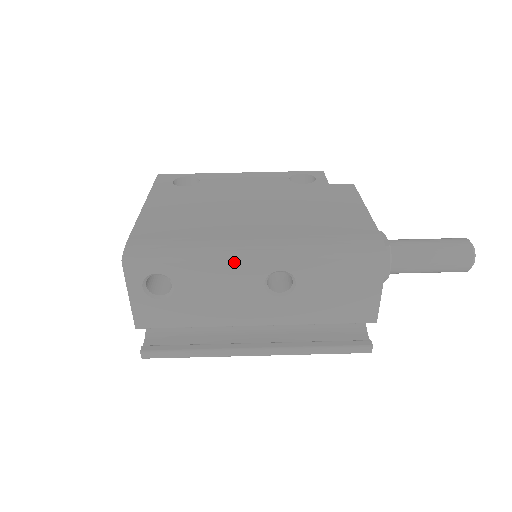
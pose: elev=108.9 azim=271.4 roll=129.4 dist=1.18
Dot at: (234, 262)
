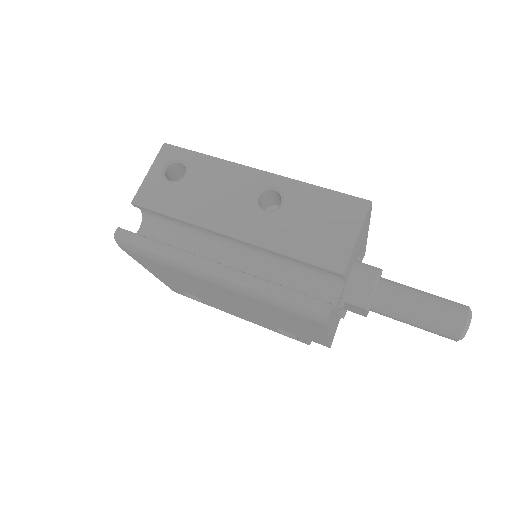
Dot at: (242, 168)
